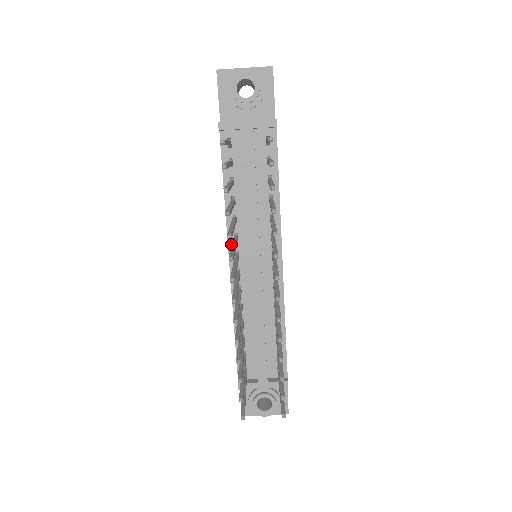
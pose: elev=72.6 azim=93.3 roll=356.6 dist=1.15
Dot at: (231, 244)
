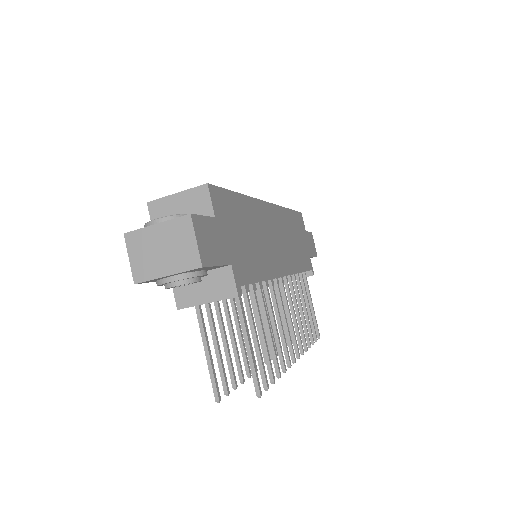
Dot at: occluded
